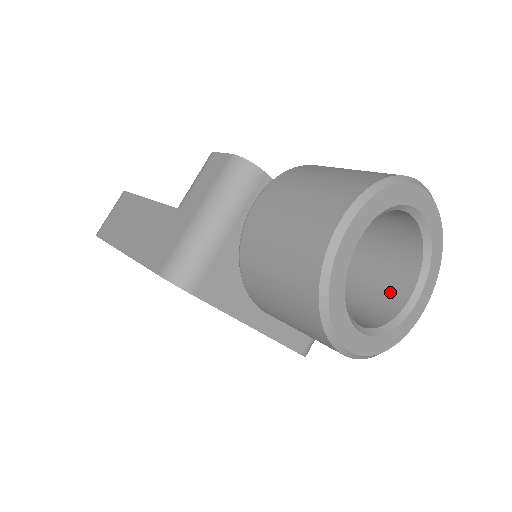
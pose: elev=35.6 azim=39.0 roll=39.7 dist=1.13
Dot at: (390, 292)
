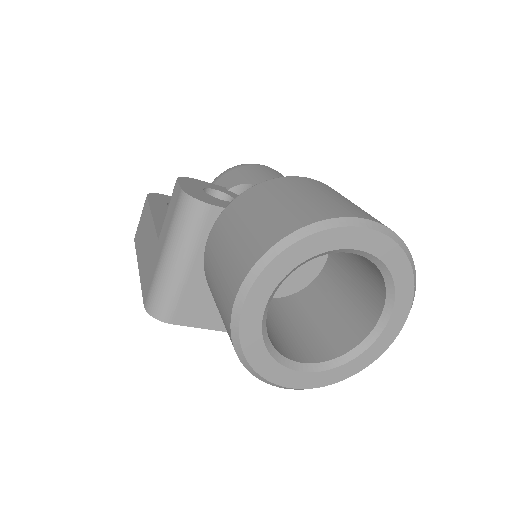
Dot at: (363, 311)
